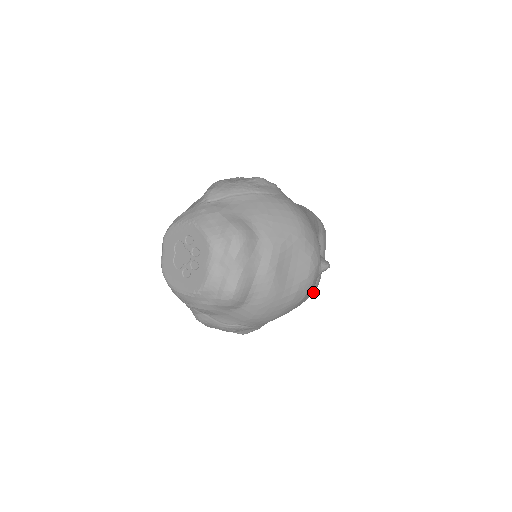
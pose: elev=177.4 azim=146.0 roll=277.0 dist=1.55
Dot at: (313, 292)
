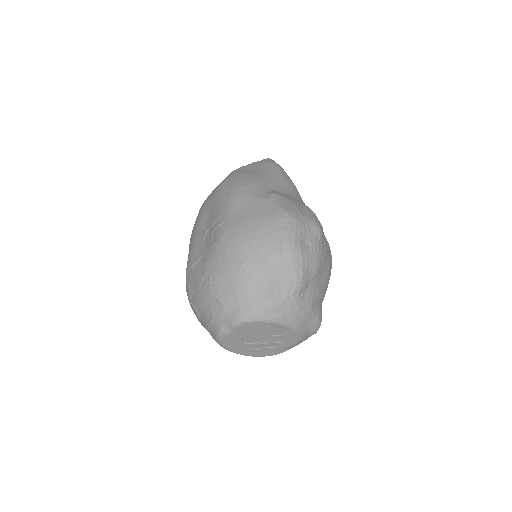
Dot at: occluded
